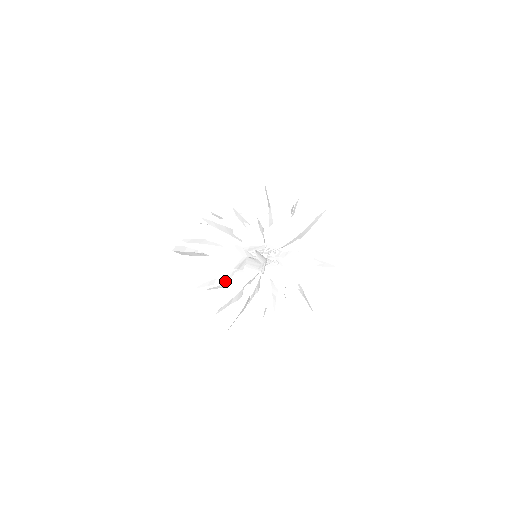
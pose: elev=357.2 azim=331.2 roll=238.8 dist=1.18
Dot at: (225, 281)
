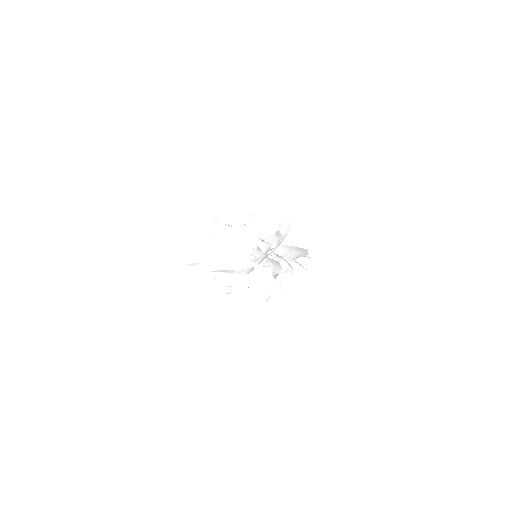
Dot at: (260, 262)
